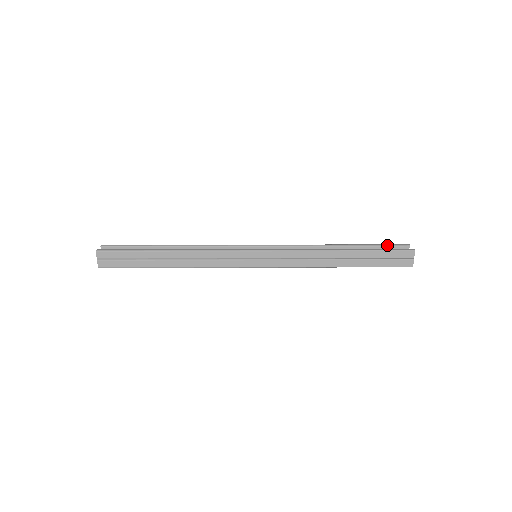
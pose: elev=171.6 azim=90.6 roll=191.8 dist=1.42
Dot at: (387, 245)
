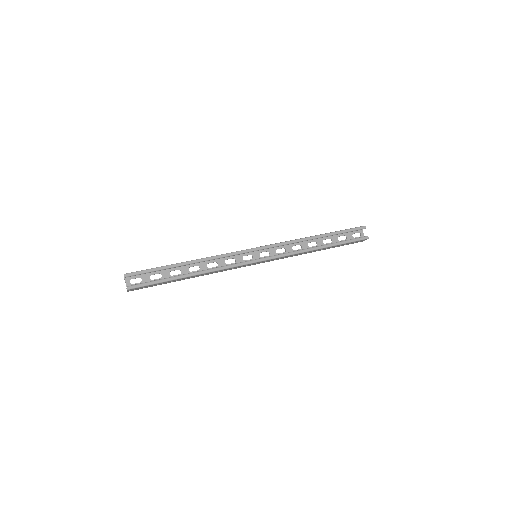
Dot at: (351, 231)
